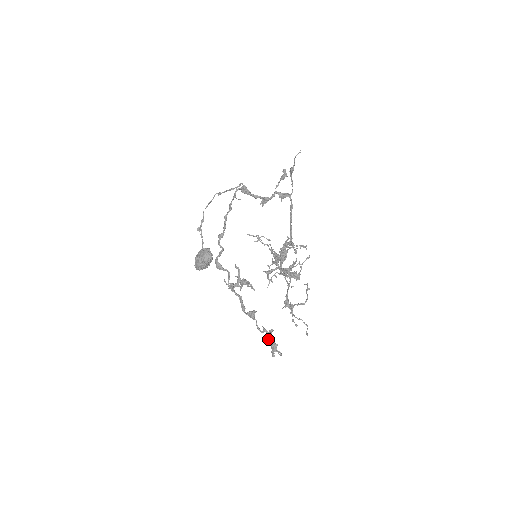
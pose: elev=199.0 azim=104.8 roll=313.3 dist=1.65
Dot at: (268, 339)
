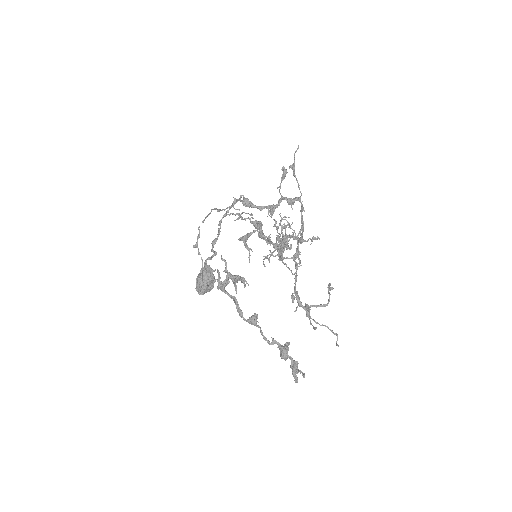
Dot at: (282, 354)
